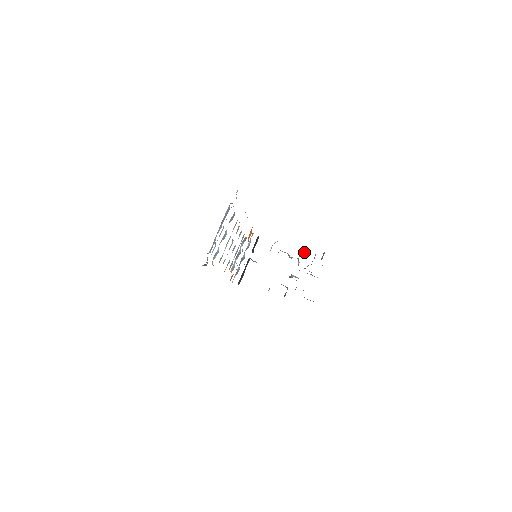
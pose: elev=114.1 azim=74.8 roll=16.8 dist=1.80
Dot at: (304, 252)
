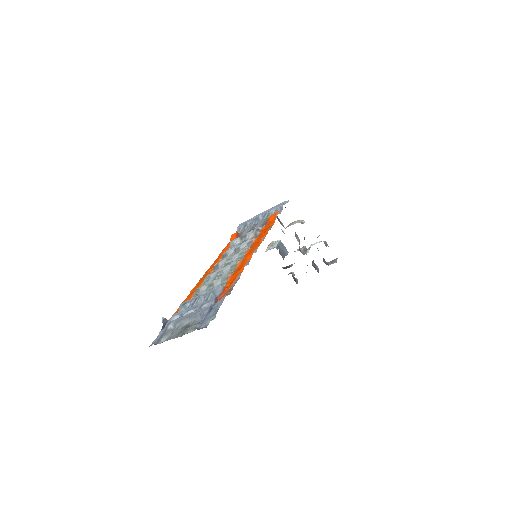
Dot at: (323, 241)
